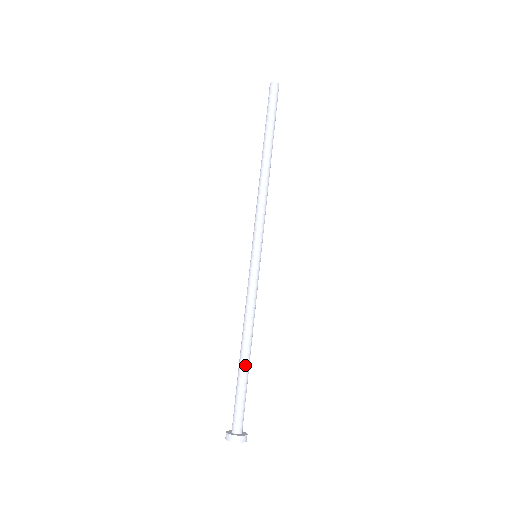
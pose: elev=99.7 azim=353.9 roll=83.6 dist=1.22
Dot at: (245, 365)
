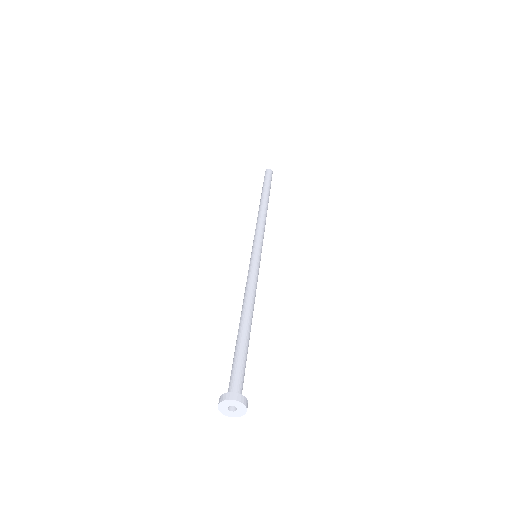
Dot at: (241, 330)
